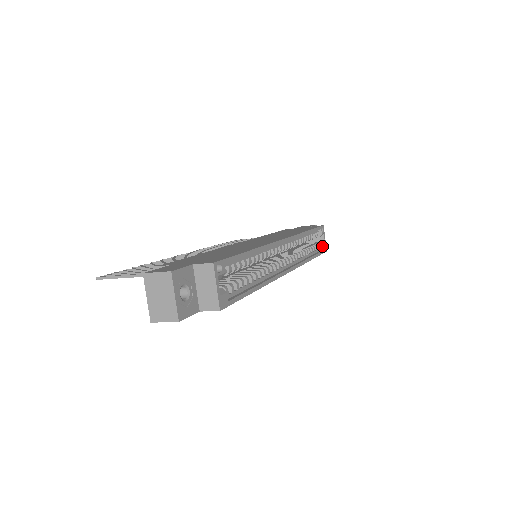
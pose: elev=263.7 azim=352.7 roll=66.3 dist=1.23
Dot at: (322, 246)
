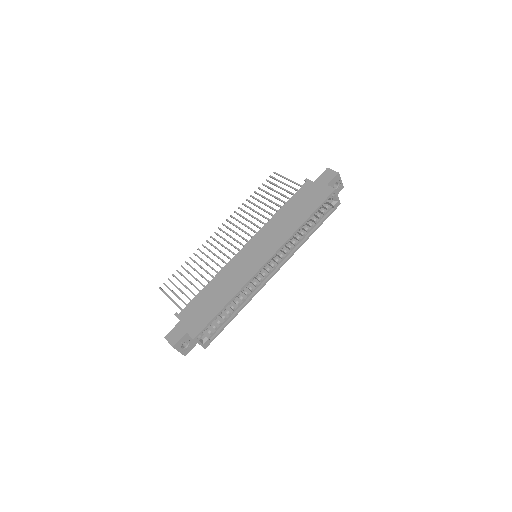
Dot at: (333, 206)
